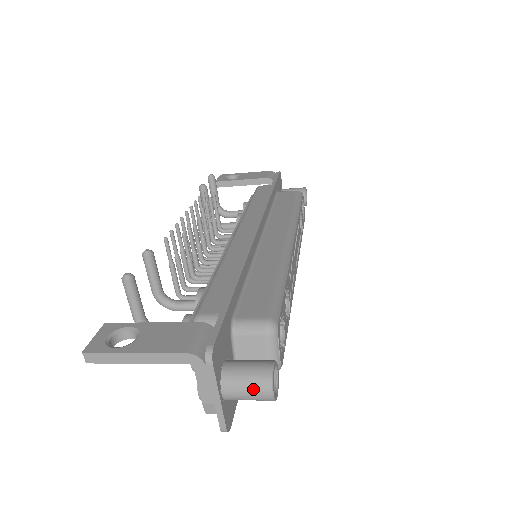
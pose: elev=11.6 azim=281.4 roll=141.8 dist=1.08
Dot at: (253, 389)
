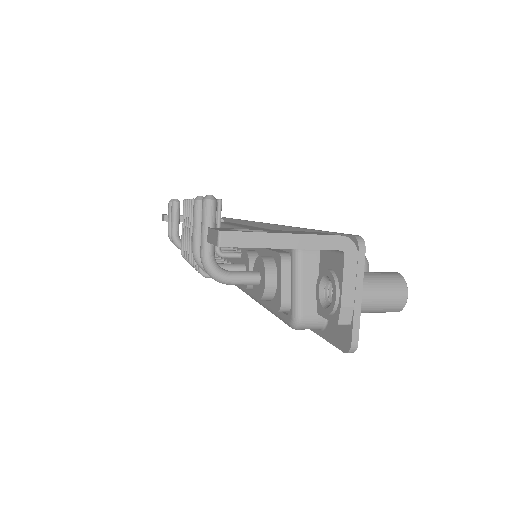
Dot at: (390, 290)
